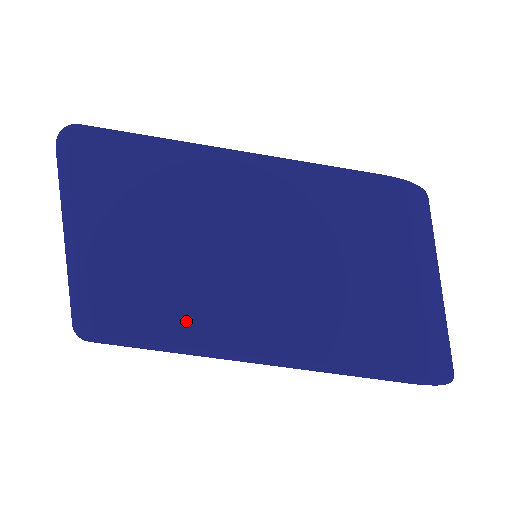
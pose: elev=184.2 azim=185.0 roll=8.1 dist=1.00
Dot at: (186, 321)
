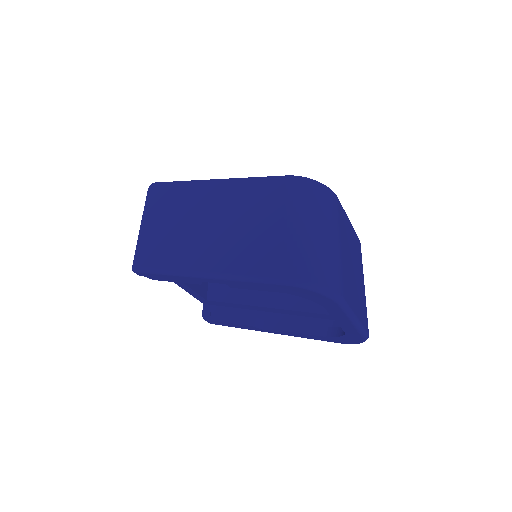
Dot at: (175, 257)
